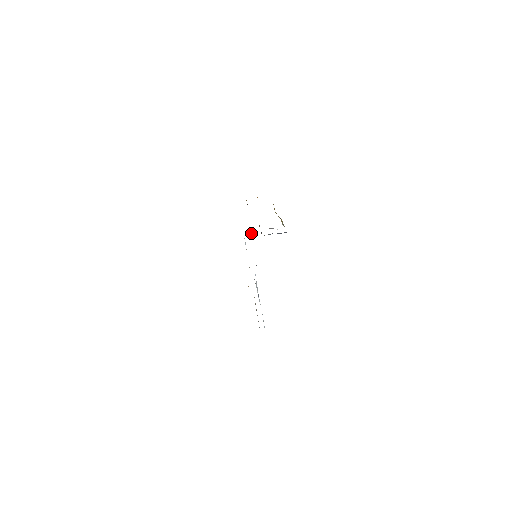
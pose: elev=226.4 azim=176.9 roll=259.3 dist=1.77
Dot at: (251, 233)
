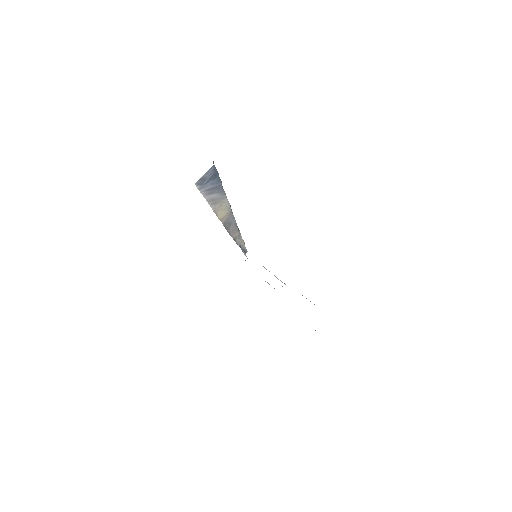
Dot at: (239, 245)
